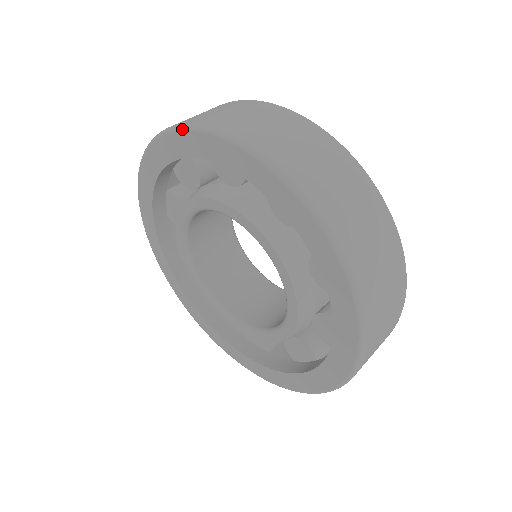
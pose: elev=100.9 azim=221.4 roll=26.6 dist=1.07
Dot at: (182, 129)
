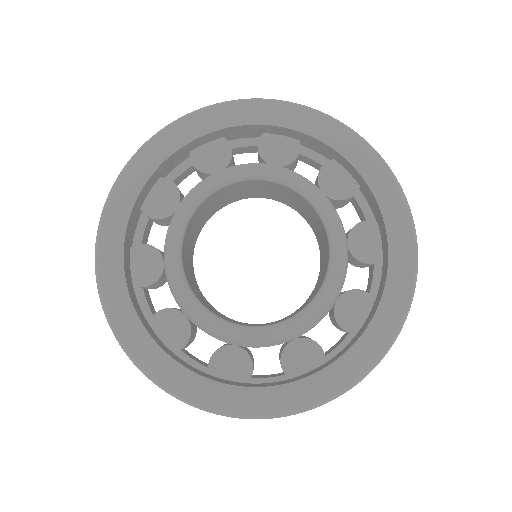
Dot at: (167, 127)
